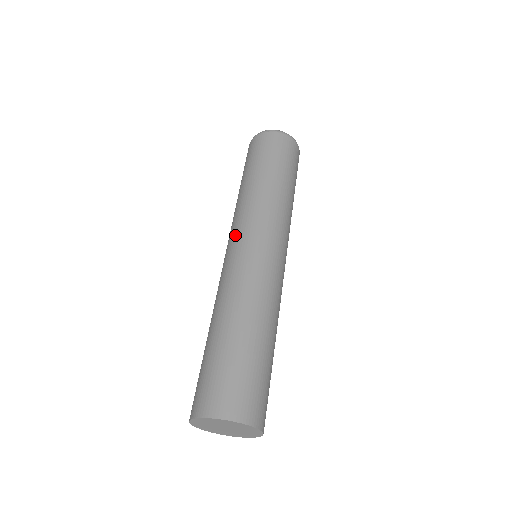
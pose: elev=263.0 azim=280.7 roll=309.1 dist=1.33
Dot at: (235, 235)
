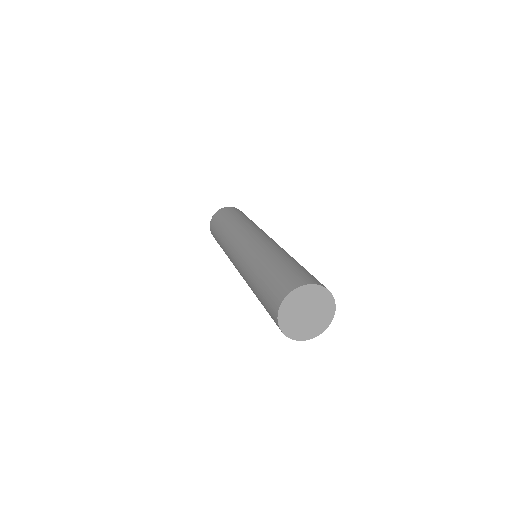
Dot at: (232, 258)
